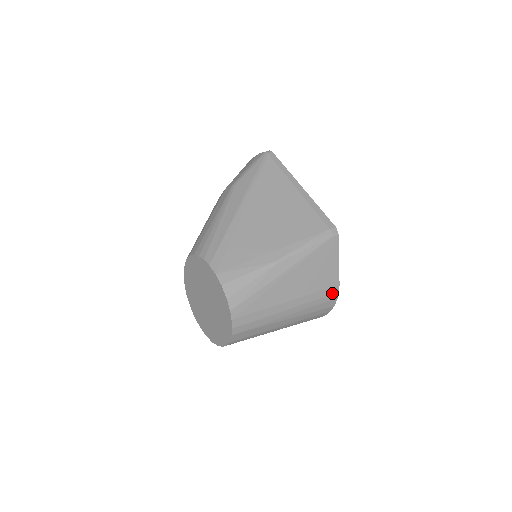
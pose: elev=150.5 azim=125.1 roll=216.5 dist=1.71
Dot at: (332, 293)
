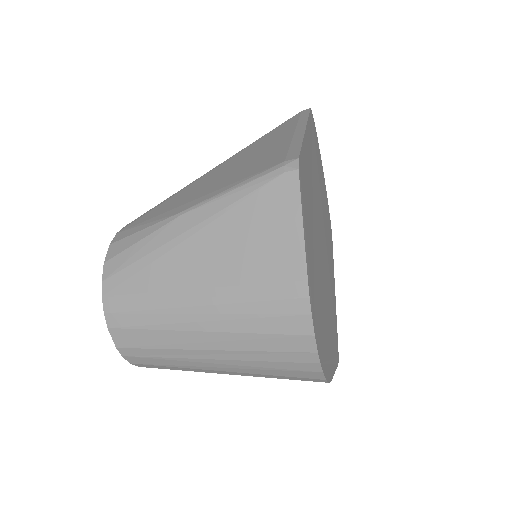
Dot at: (292, 296)
